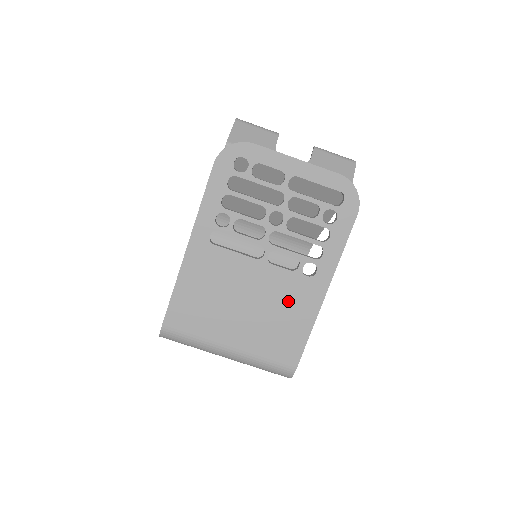
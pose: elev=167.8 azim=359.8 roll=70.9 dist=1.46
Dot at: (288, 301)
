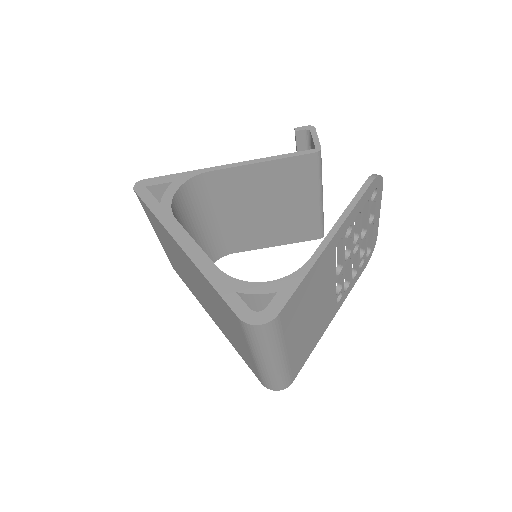
Dot at: (323, 319)
